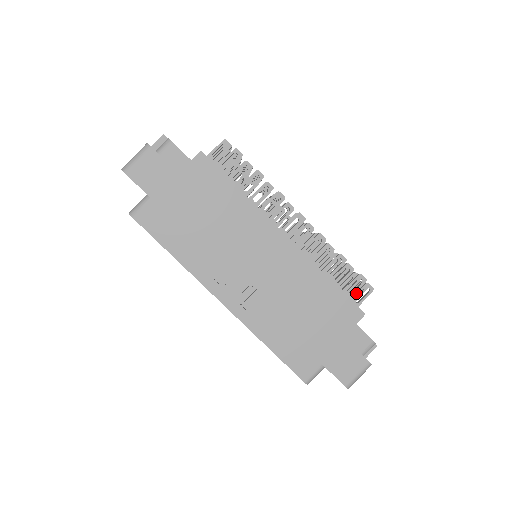
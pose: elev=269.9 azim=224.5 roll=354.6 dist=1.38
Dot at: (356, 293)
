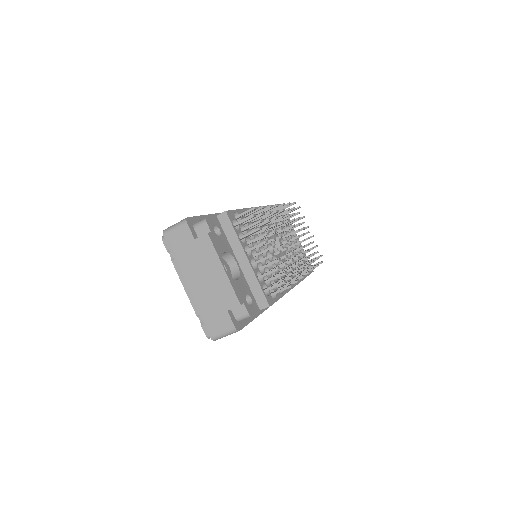
Dot at: occluded
